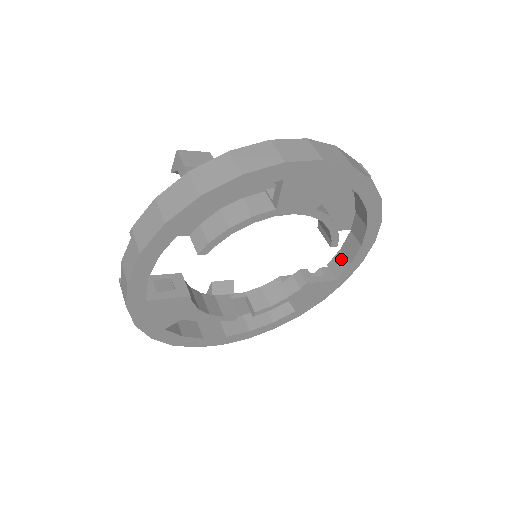
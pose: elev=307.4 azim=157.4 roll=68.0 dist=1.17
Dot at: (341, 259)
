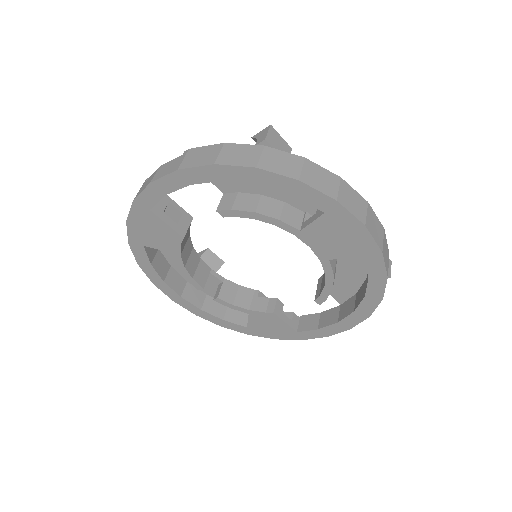
Dot at: (314, 320)
